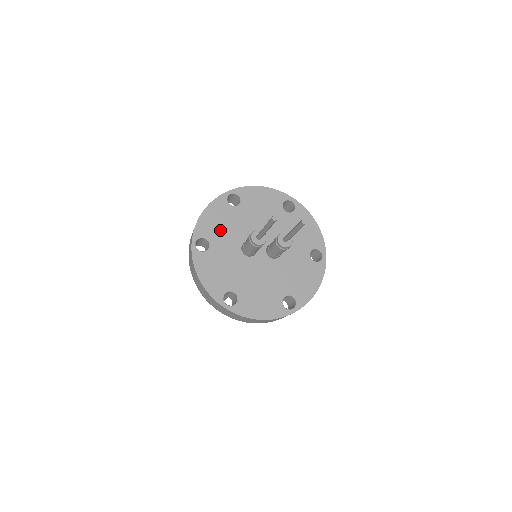
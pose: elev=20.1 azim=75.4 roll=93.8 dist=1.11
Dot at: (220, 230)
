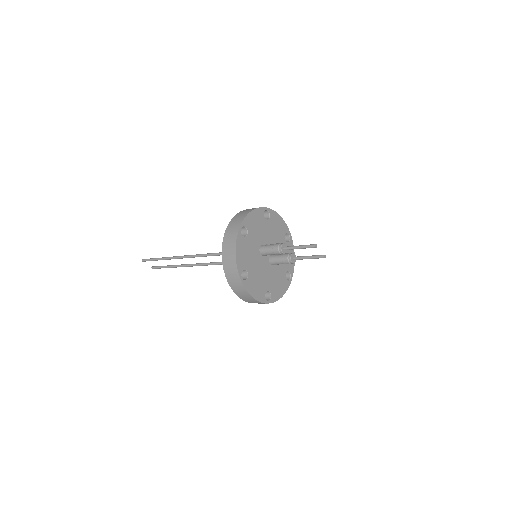
Dot at: (255, 229)
